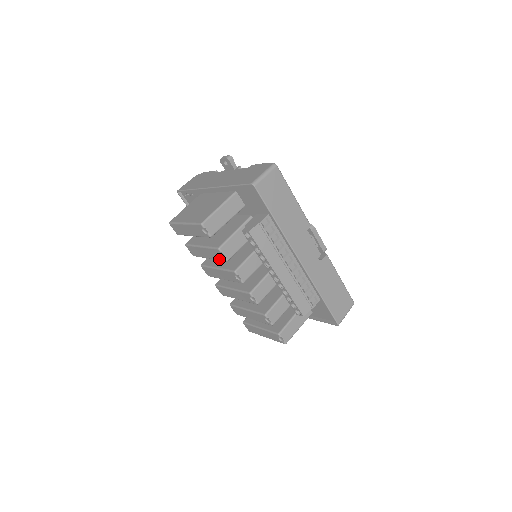
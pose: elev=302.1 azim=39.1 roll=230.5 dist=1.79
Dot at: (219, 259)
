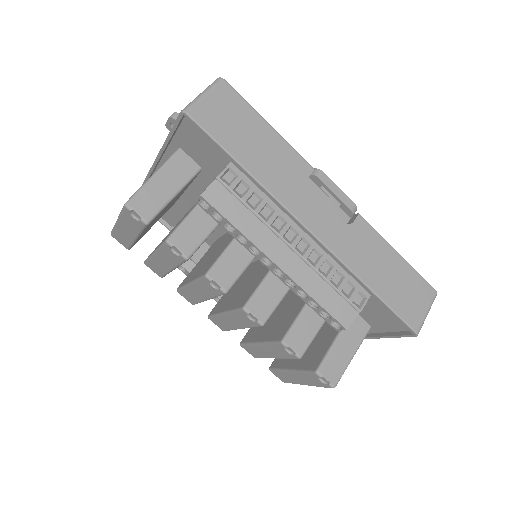
Dot at: (179, 262)
